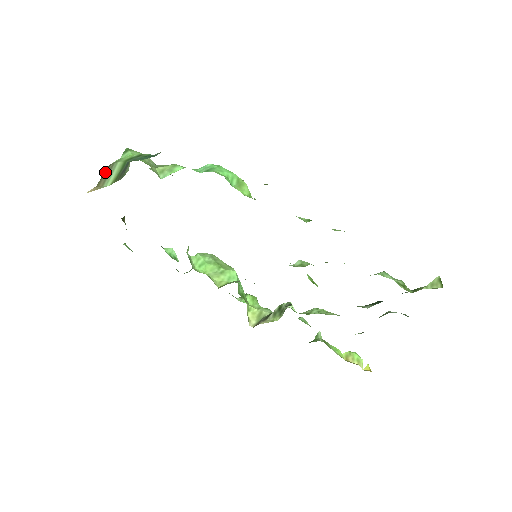
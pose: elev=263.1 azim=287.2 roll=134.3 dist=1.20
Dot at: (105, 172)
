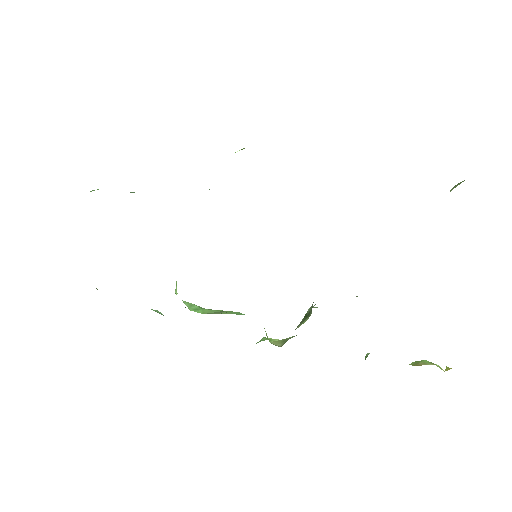
Dot at: occluded
